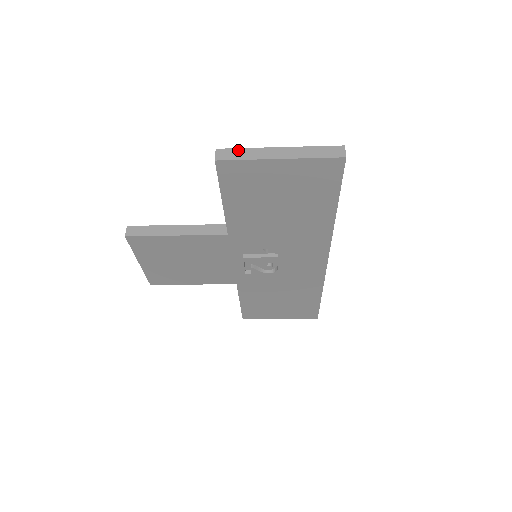
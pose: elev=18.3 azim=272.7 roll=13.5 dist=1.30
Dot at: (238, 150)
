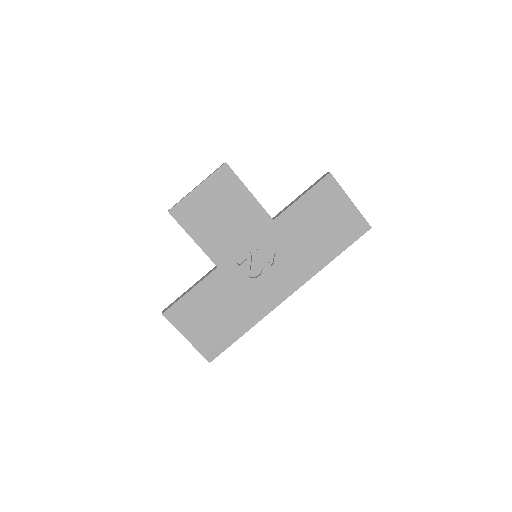
Dot at: occluded
